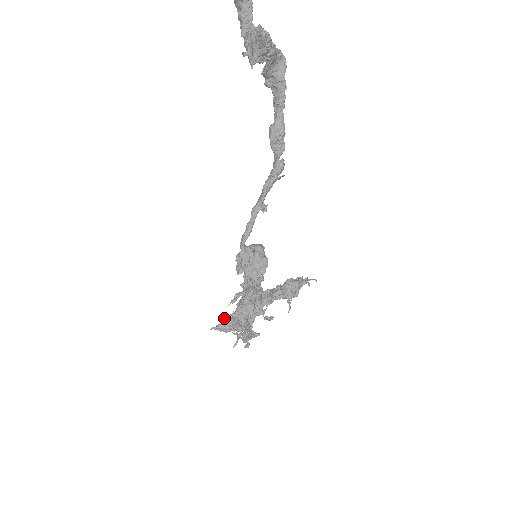
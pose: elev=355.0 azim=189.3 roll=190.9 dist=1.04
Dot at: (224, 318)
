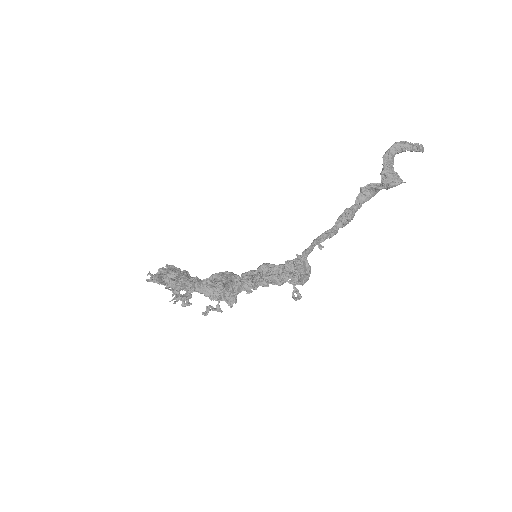
Dot at: occluded
